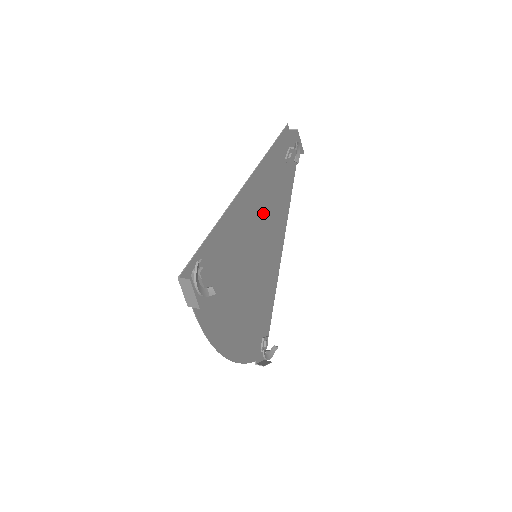
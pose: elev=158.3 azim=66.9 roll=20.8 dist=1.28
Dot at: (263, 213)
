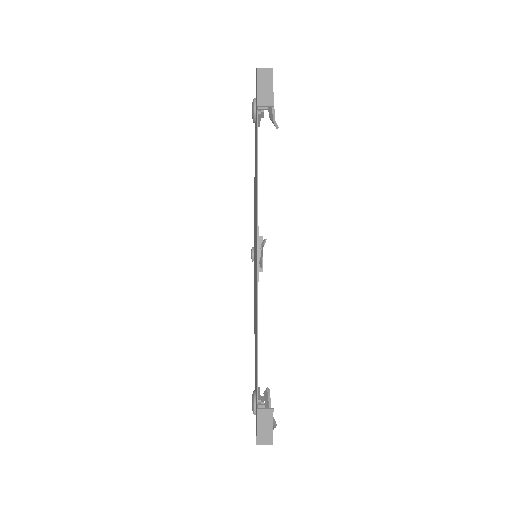
Dot at: occluded
